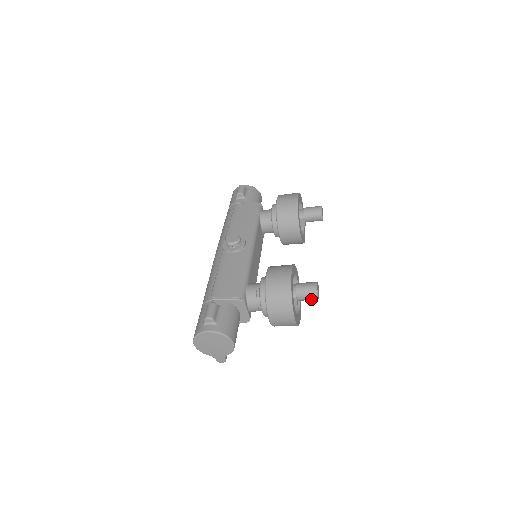
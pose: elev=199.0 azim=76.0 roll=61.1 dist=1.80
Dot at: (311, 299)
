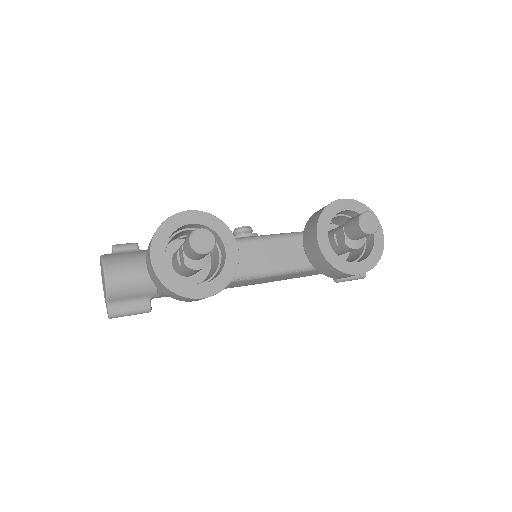
Dot at: (189, 249)
